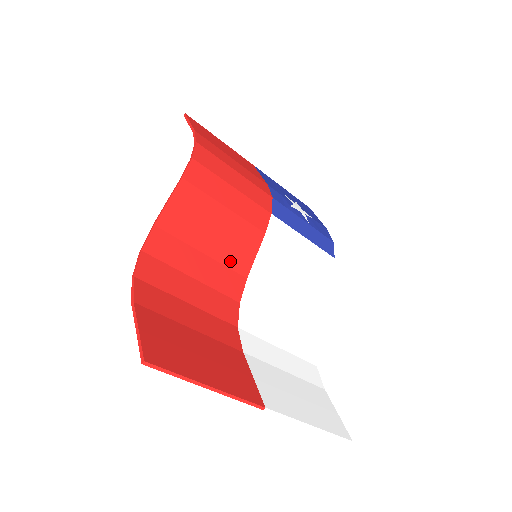
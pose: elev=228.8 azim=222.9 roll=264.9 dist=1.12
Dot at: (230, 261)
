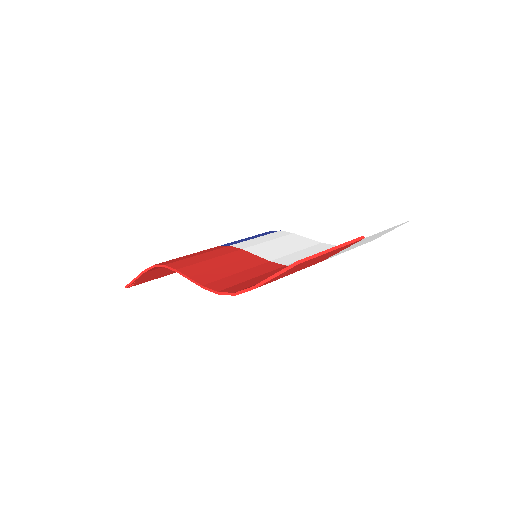
Dot at: (252, 265)
